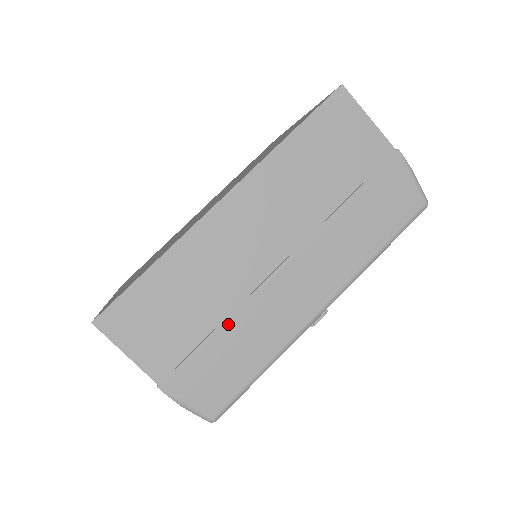
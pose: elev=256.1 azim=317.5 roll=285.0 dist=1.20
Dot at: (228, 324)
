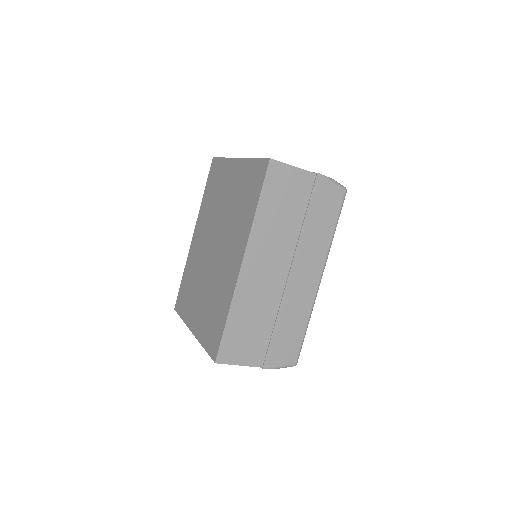
Dot at: (279, 319)
